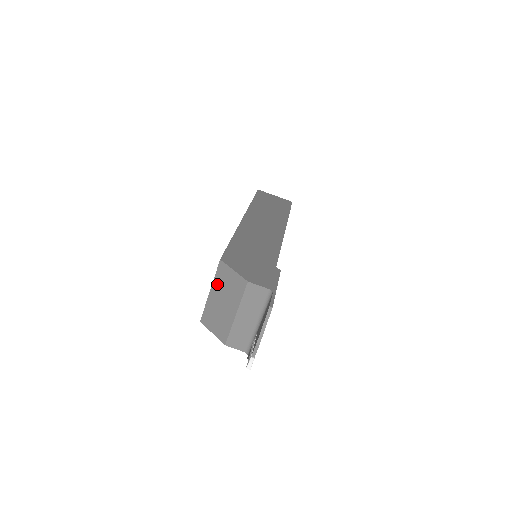
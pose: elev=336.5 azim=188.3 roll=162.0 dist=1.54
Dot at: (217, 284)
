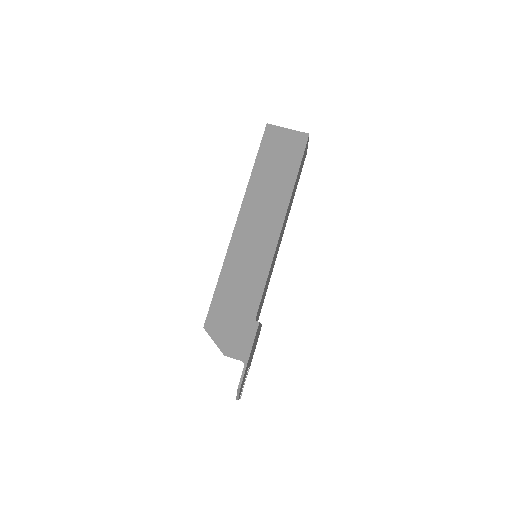
Dot at: occluded
